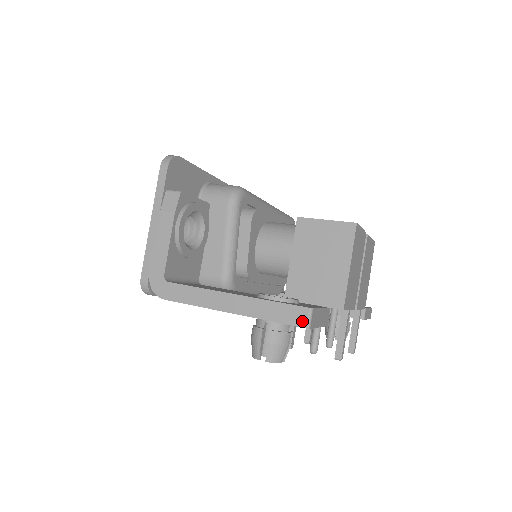
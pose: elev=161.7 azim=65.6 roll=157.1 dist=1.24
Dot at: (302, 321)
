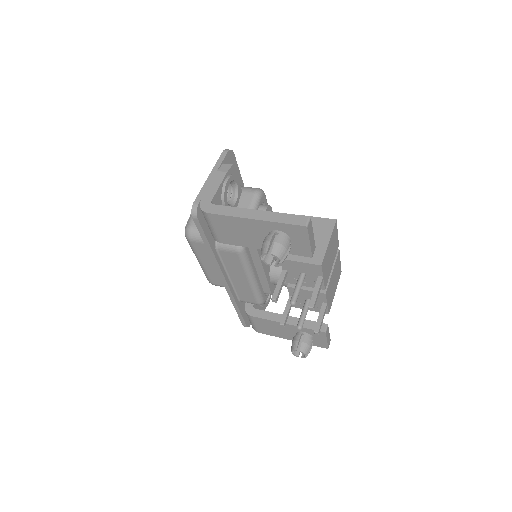
Dot at: (303, 223)
